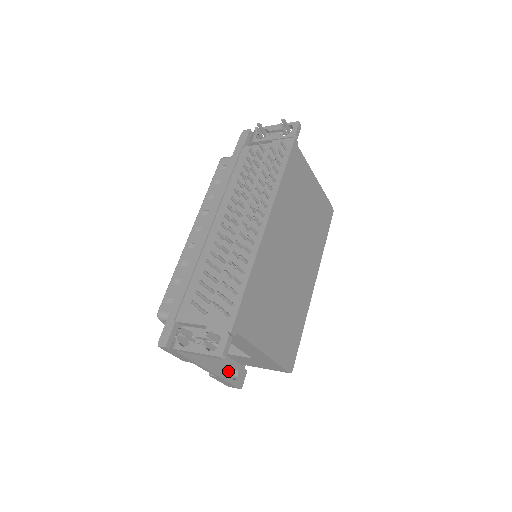
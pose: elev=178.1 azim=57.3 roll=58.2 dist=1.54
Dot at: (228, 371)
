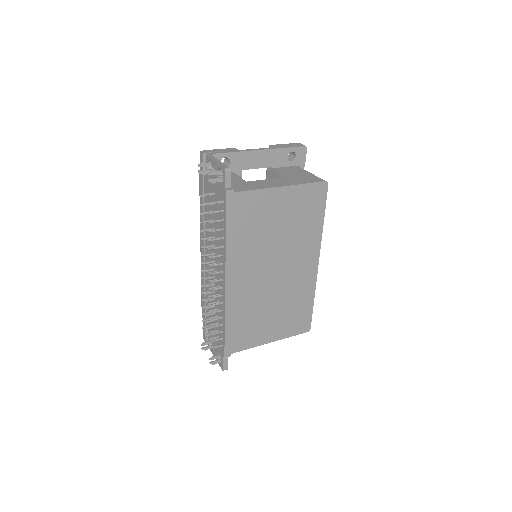
Dot at: occluded
